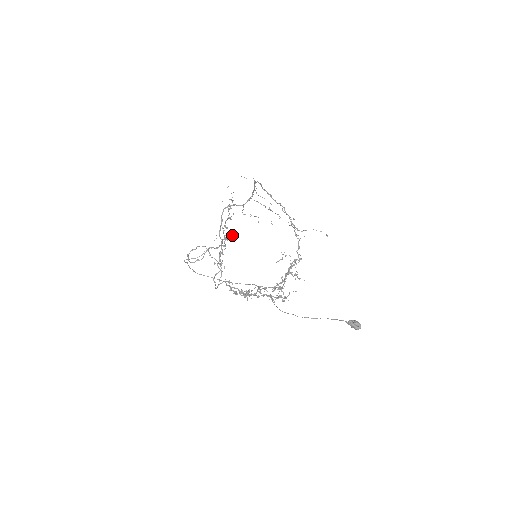
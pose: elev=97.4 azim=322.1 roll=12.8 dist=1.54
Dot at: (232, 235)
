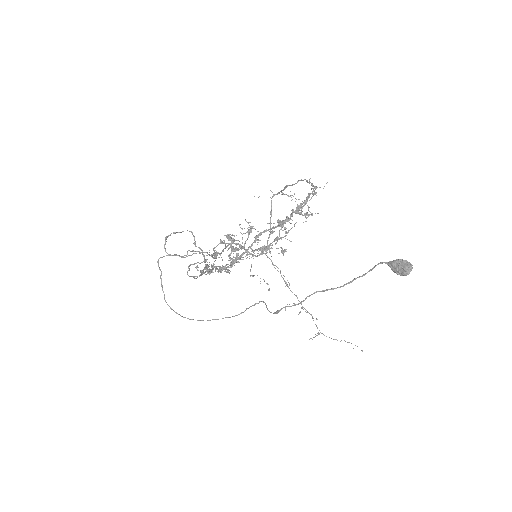
Dot at: occluded
